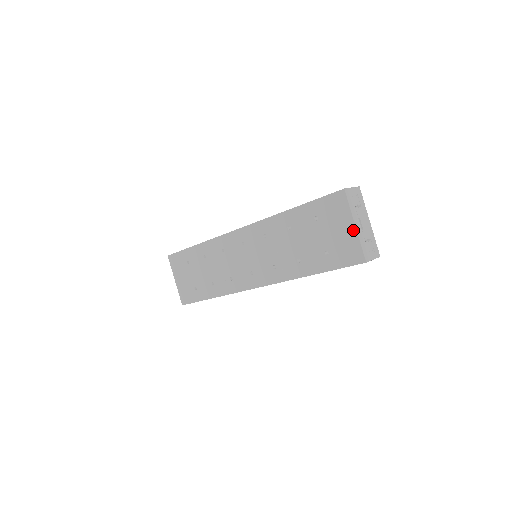
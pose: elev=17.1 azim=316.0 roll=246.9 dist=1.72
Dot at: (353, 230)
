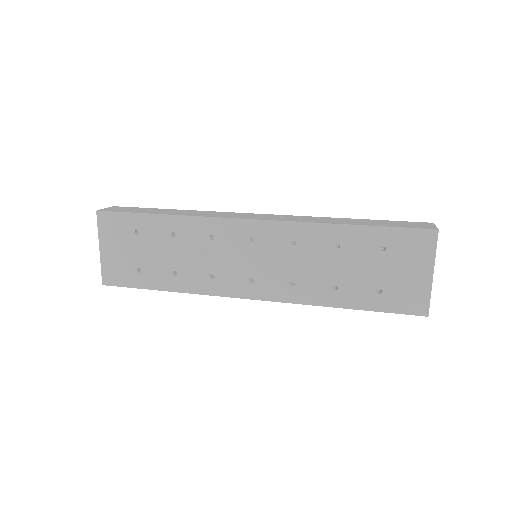
Dot at: (428, 278)
